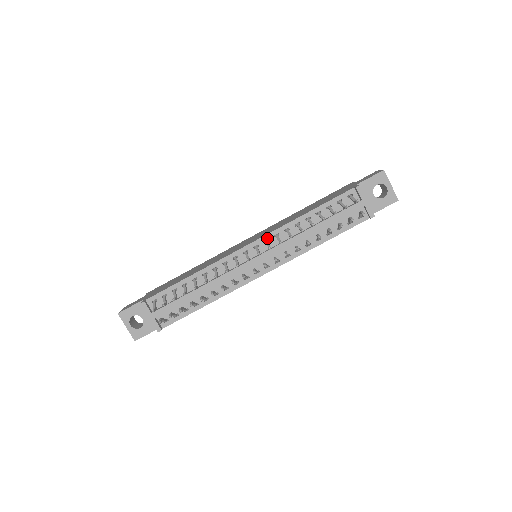
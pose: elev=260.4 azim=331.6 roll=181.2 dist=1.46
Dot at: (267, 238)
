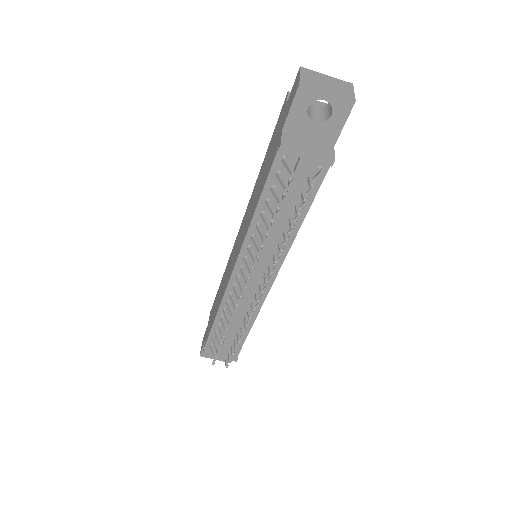
Dot at: (243, 255)
